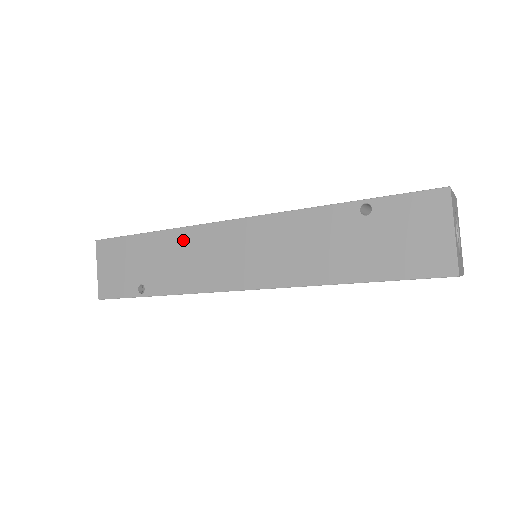
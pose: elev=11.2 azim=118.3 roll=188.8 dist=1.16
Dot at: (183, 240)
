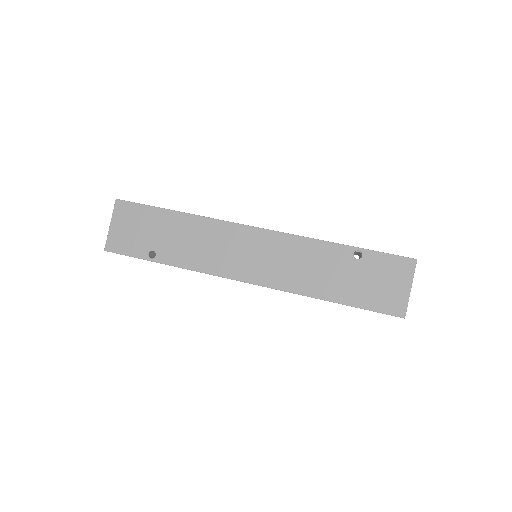
Dot at: occluded
